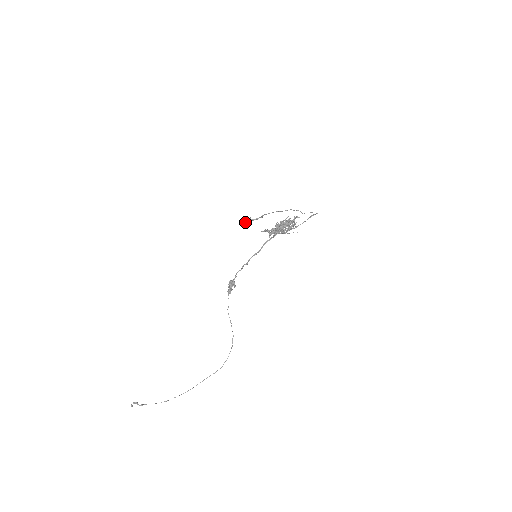
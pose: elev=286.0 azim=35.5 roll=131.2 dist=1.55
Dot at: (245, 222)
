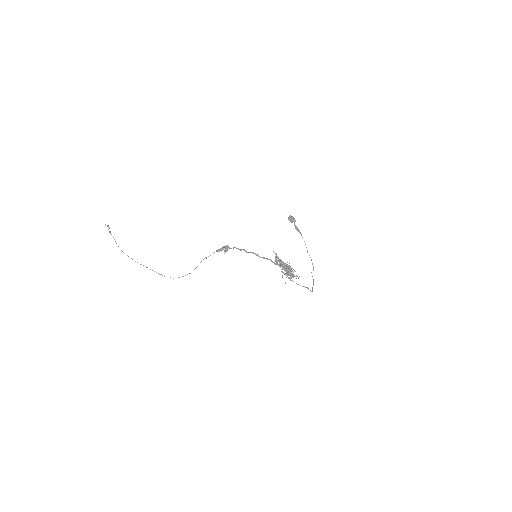
Dot at: (290, 219)
